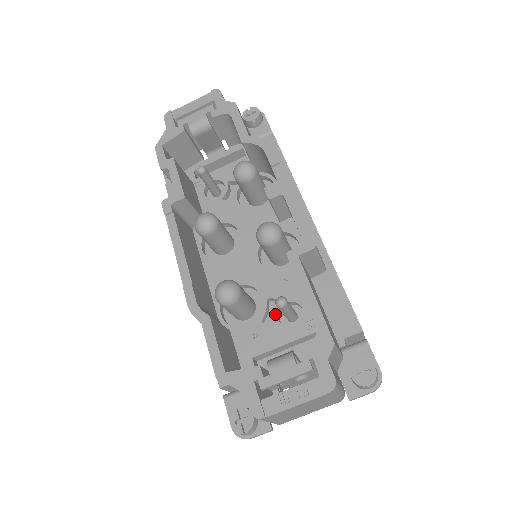
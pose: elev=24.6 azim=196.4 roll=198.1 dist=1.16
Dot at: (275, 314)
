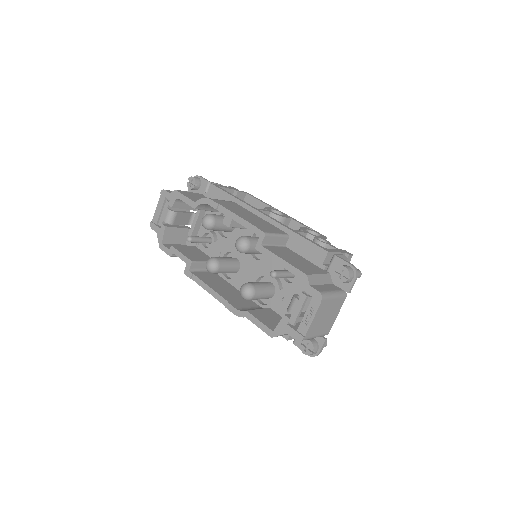
Dot at: (283, 280)
